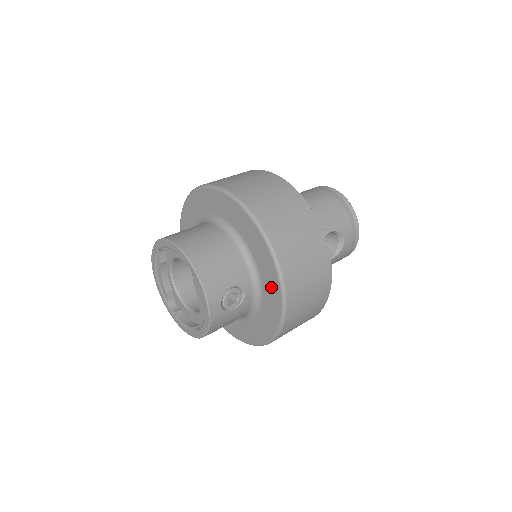
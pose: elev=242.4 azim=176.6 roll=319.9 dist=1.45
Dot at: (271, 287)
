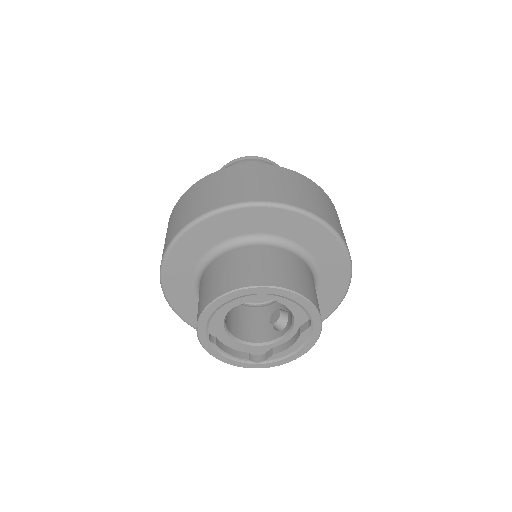
Dot at: occluded
